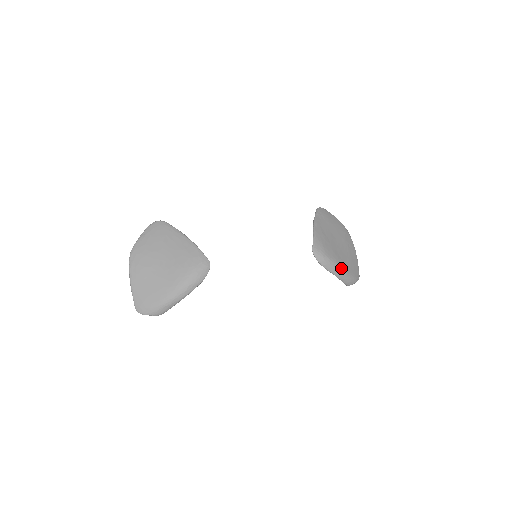
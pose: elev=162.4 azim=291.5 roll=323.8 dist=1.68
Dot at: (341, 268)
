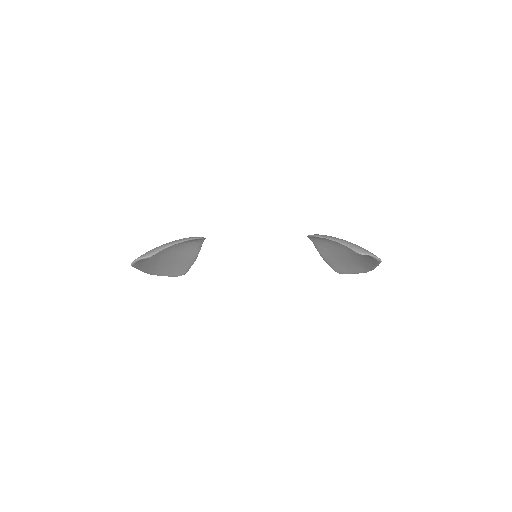
Dot at: occluded
